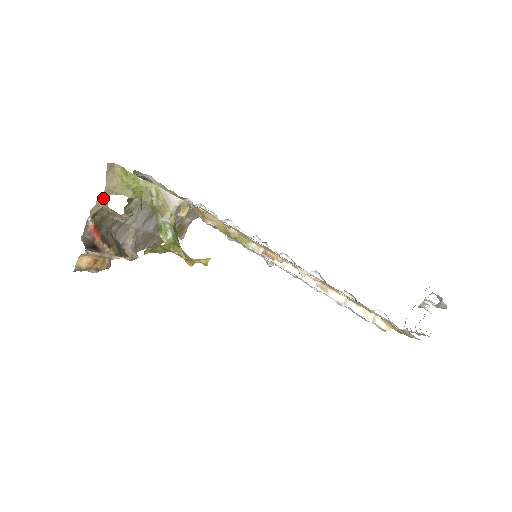
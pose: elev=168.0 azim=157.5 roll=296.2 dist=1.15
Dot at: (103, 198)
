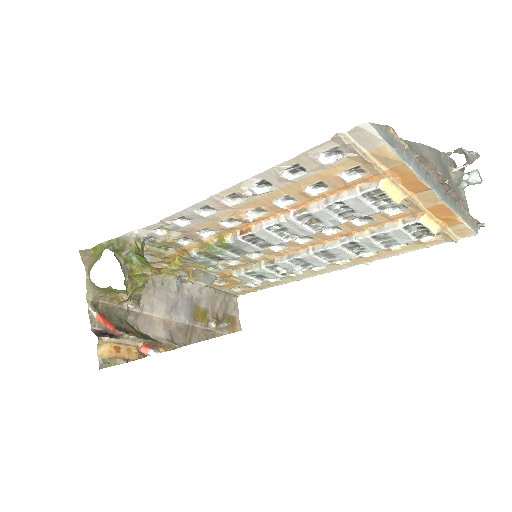
Dot at: (89, 281)
